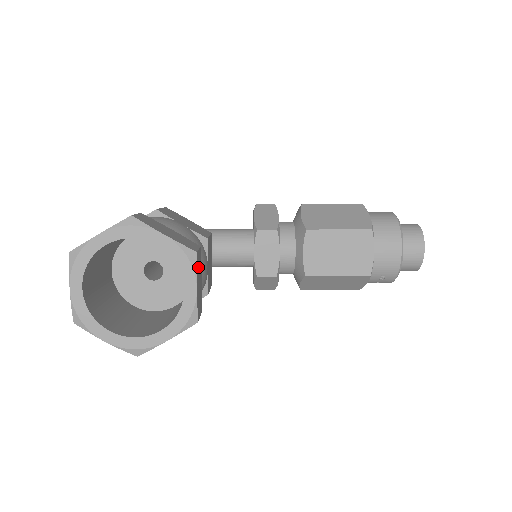
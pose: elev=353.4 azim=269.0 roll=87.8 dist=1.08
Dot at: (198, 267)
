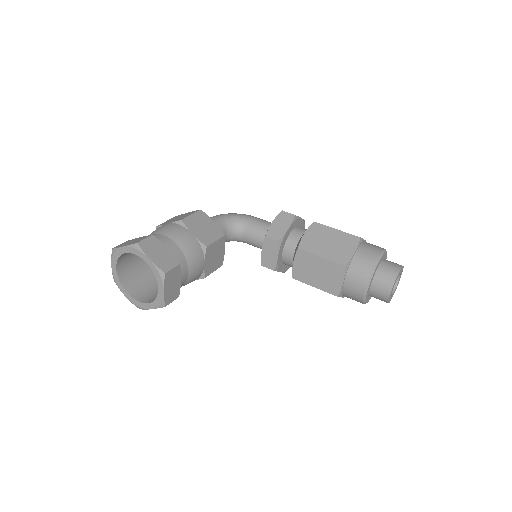
Dot at: (170, 278)
